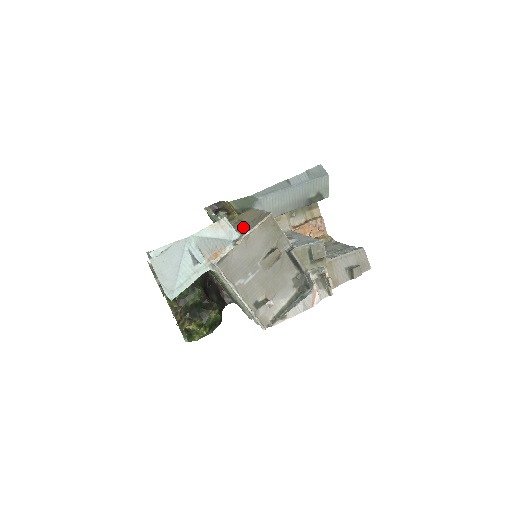
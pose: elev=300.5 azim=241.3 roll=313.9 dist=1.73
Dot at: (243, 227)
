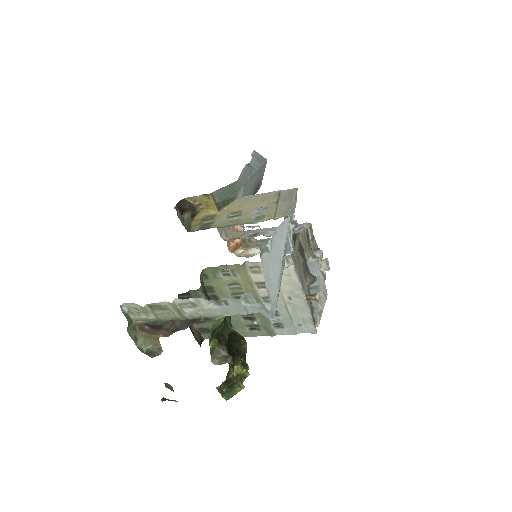
Dot at: (269, 212)
